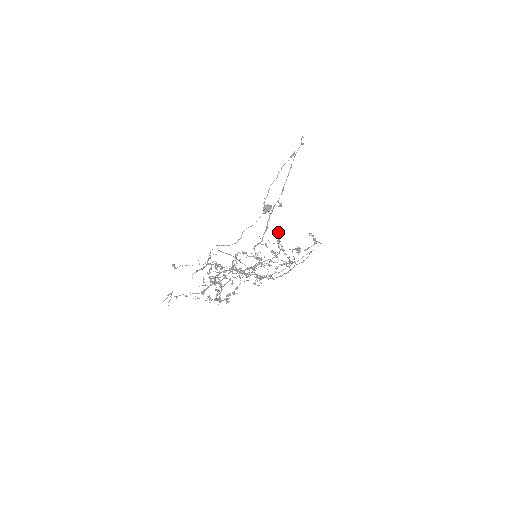
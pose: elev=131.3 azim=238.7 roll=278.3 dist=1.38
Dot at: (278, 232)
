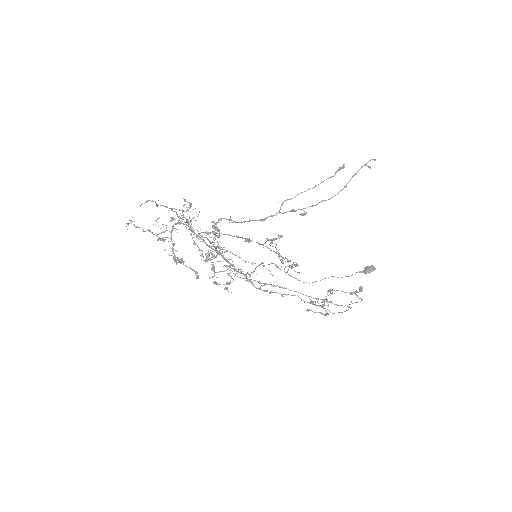
Dot at: (279, 235)
